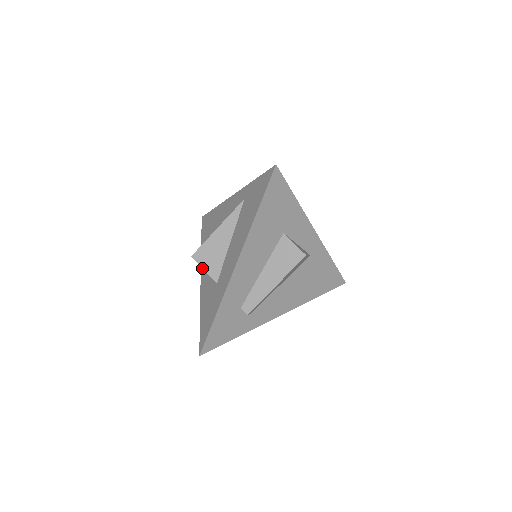
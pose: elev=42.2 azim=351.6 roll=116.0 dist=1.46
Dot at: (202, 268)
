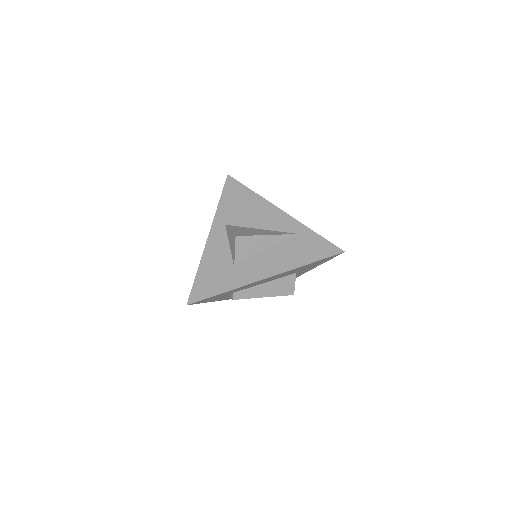
Dot at: (214, 228)
